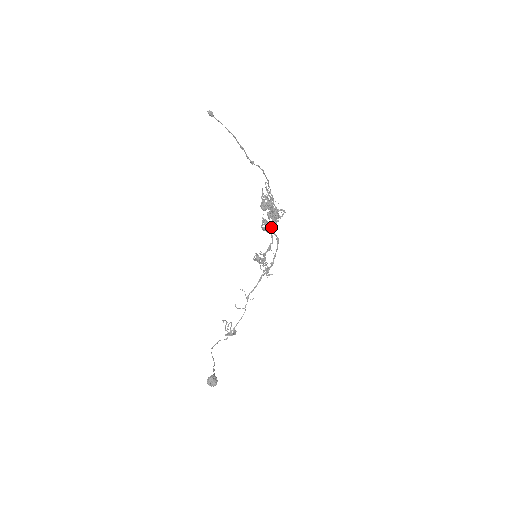
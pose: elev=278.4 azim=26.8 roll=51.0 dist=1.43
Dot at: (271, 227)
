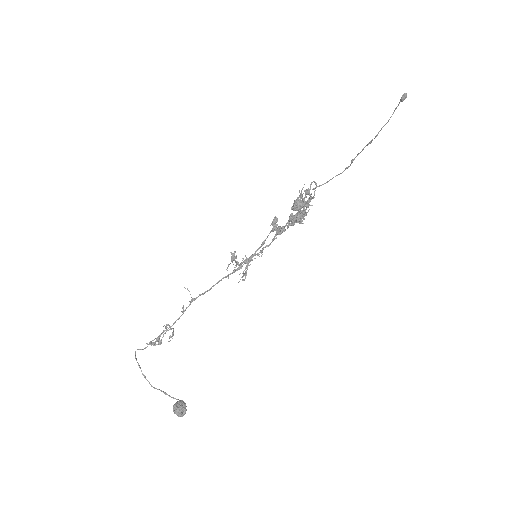
Dot at: (282, 229)
